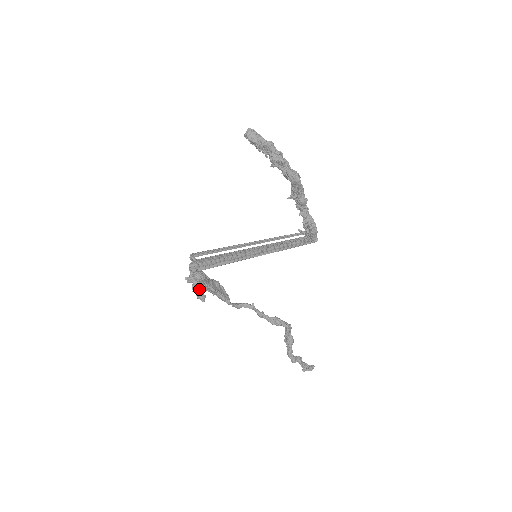
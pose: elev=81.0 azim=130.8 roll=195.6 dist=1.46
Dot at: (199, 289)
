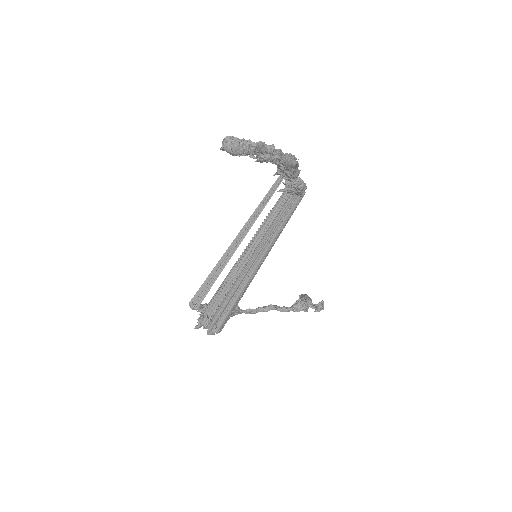
Dot at: occluded
